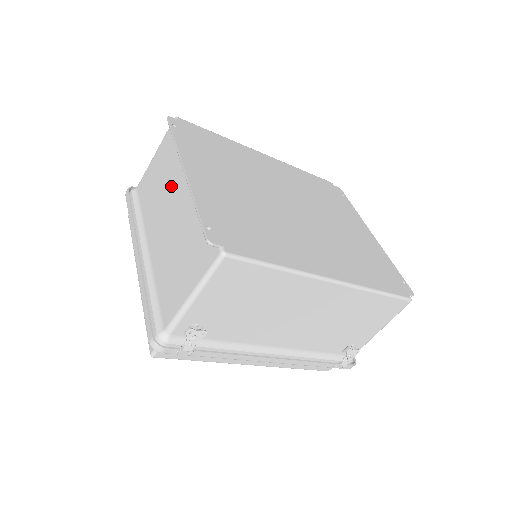
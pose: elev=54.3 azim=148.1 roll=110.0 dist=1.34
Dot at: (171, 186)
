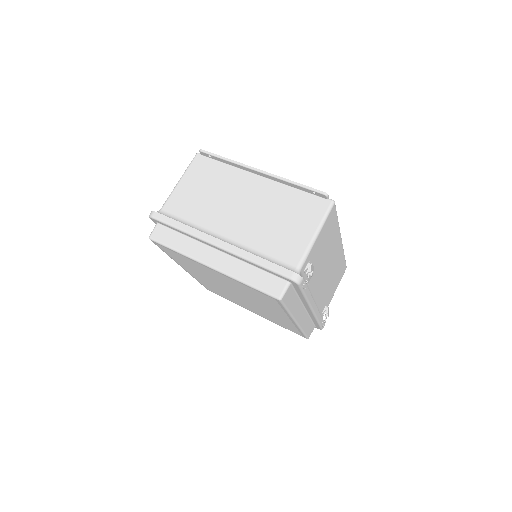
Dot at: (231, 190)
